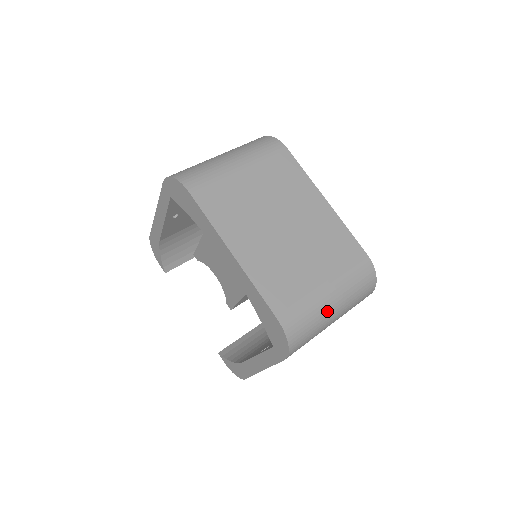
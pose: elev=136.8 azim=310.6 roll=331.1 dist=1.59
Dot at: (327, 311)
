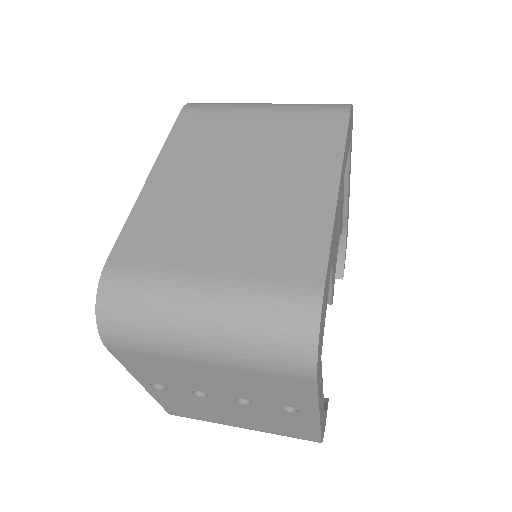
Dot at: (182, 314)
